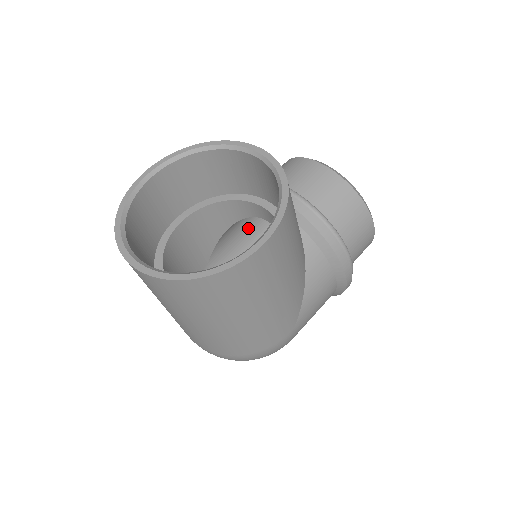
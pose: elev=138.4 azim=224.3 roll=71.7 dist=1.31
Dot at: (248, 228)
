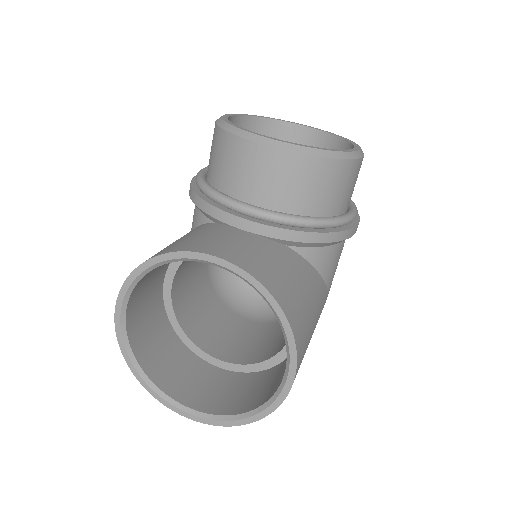
Dot at: occluded
